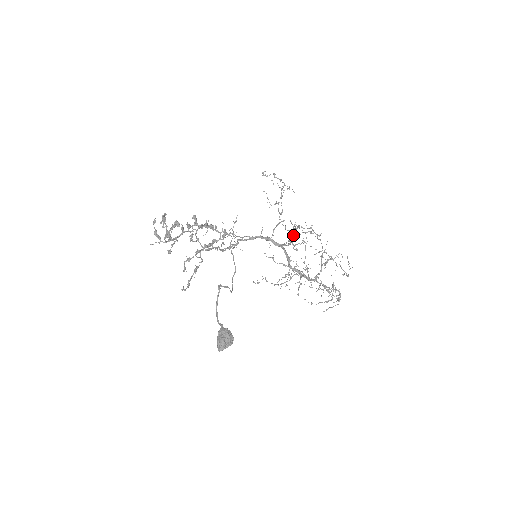
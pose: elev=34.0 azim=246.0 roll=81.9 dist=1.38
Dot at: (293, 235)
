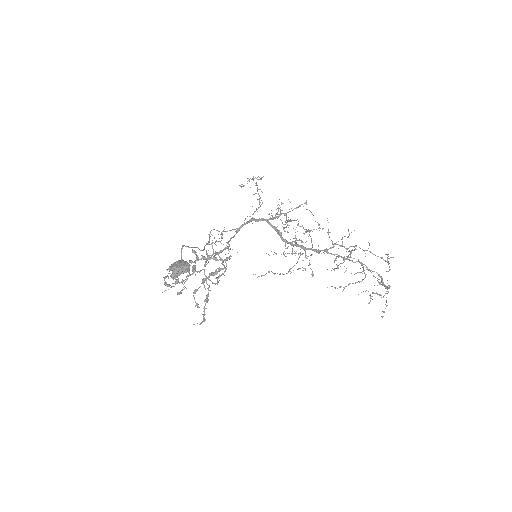
Dot at: (295, 232)
